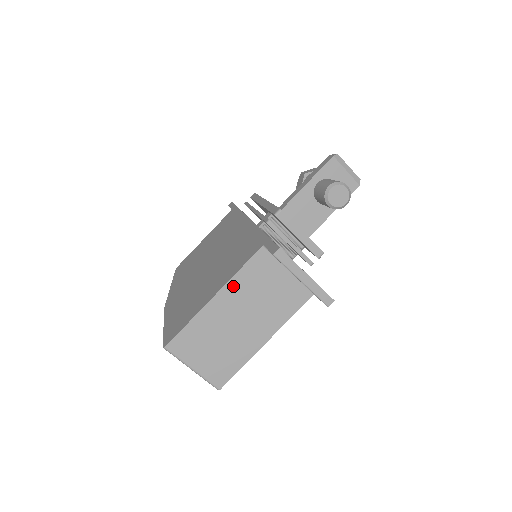
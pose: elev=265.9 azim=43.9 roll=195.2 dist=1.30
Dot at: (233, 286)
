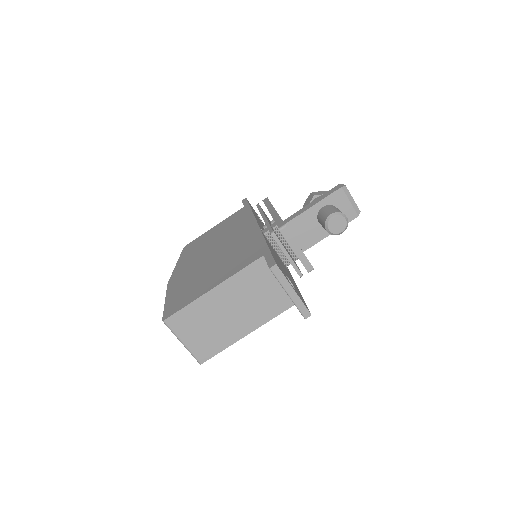
Dot at: (231, 283)
